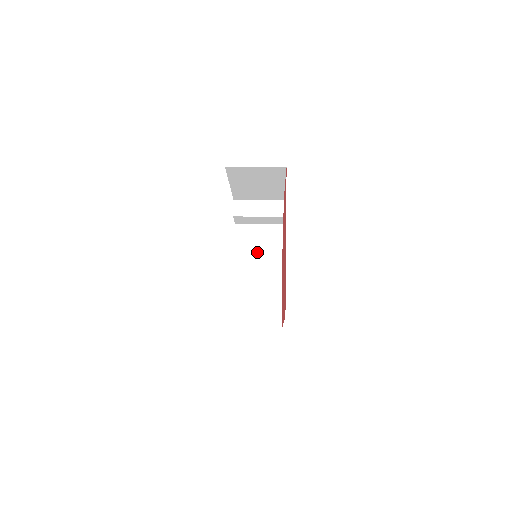
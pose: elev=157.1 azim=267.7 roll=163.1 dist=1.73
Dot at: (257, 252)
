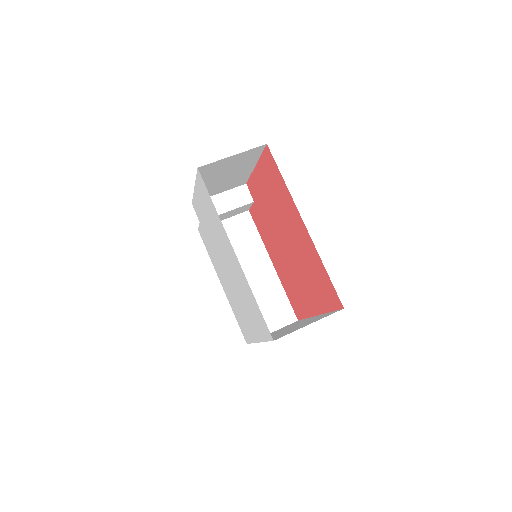
Dot at: (236, 251)
